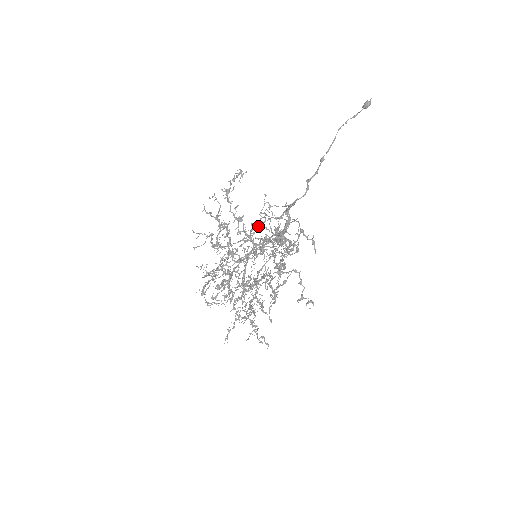
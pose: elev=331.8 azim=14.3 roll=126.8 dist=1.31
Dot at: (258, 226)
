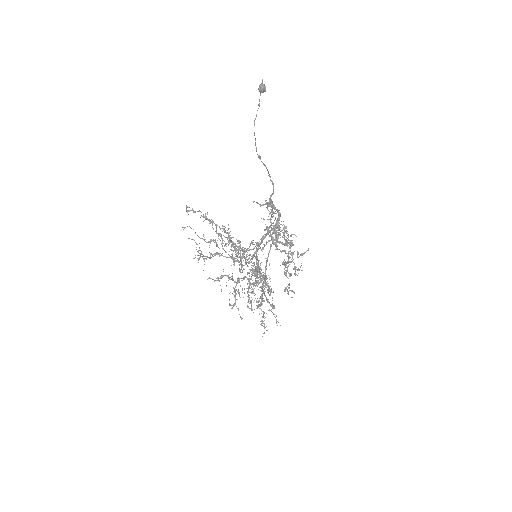
Dot at: occluded
